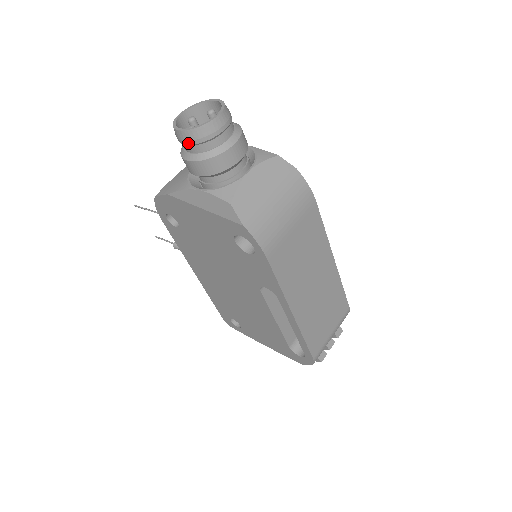
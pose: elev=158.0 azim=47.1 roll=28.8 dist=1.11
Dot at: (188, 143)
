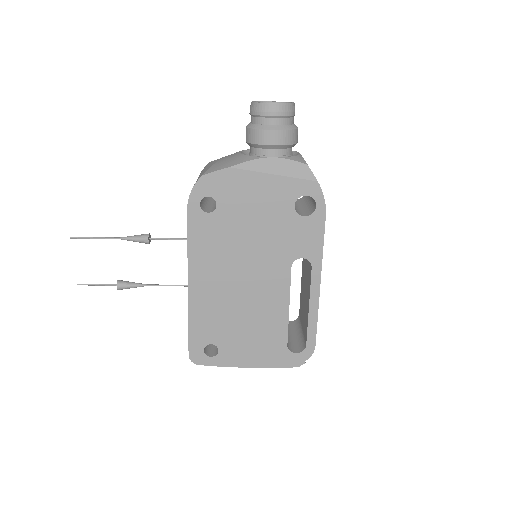
Dot at: (278, 114)
